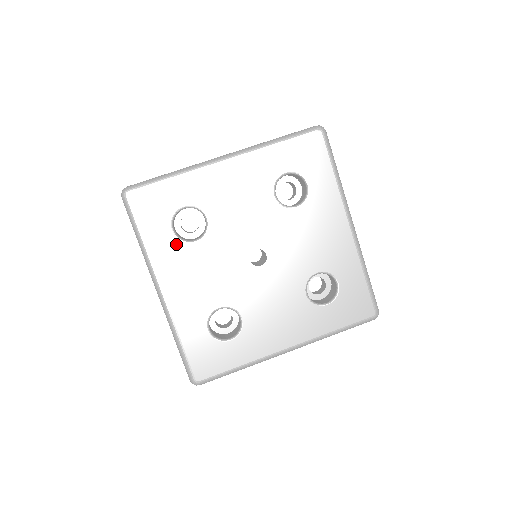
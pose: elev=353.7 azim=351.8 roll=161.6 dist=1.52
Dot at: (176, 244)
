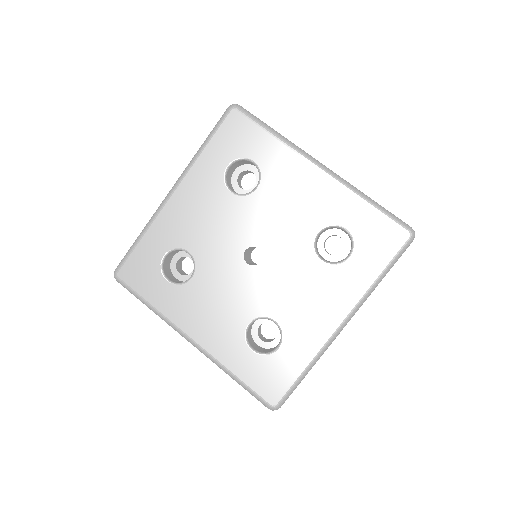
Dot at: (177, 291)
